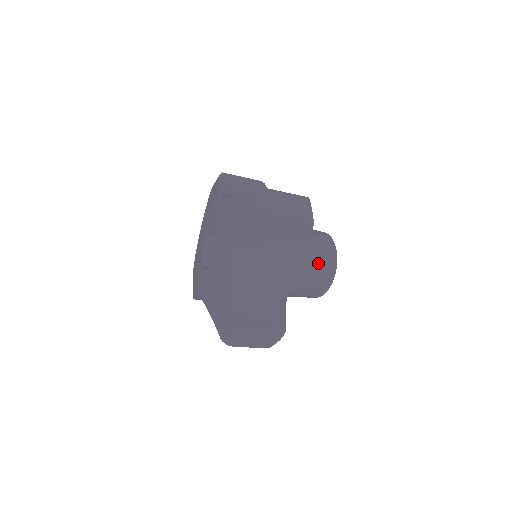
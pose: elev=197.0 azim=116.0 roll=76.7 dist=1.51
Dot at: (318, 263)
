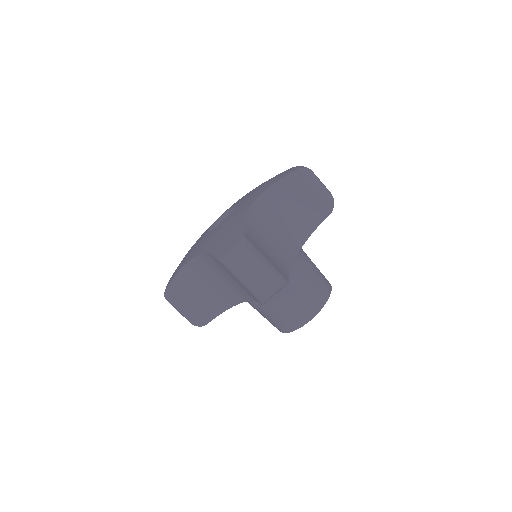
Dot at: (317, 275)
